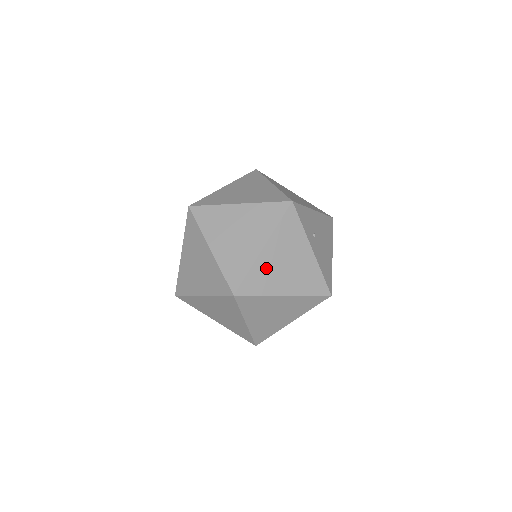
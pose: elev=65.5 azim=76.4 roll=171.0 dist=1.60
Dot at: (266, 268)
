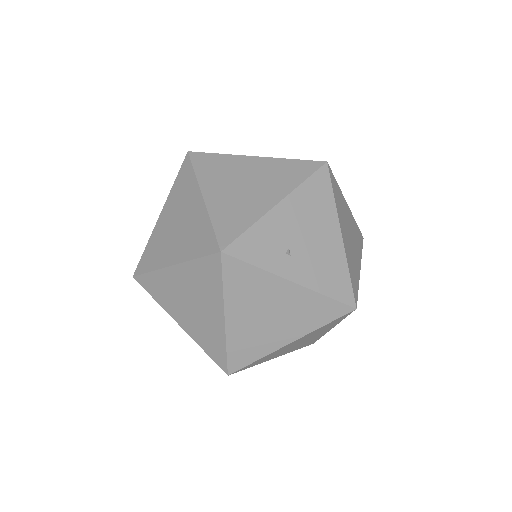
Dot at: (245, 334)
